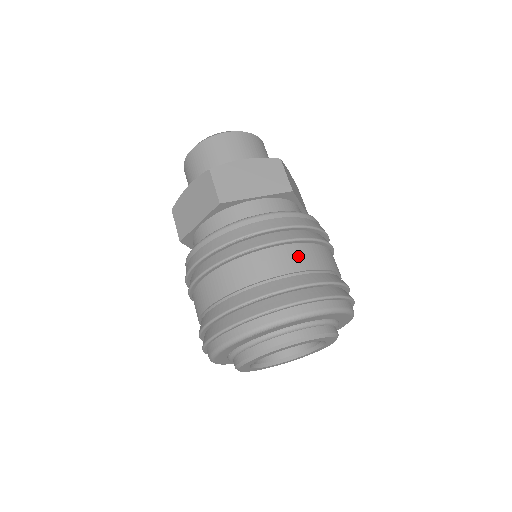
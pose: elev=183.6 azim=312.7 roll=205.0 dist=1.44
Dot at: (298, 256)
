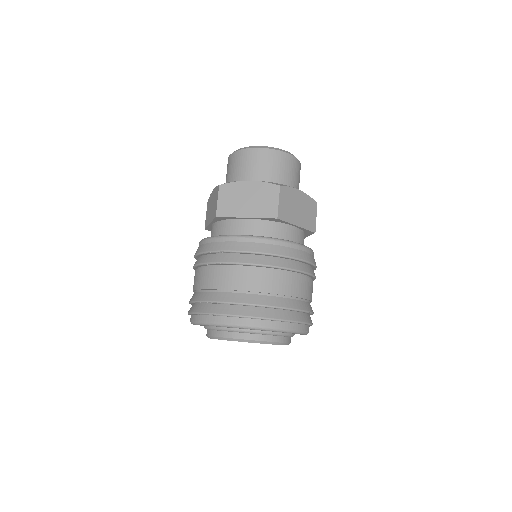
Dot at: (251, 278)
